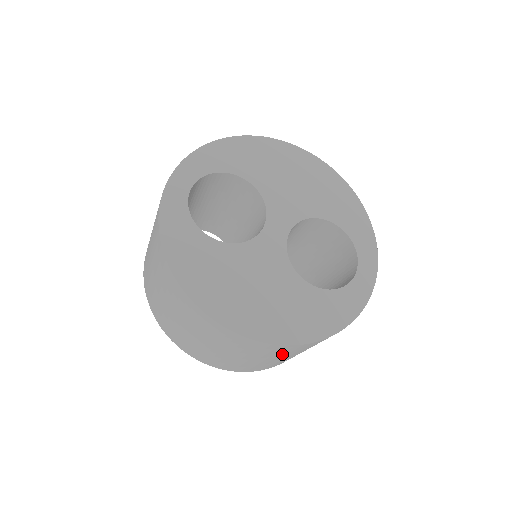
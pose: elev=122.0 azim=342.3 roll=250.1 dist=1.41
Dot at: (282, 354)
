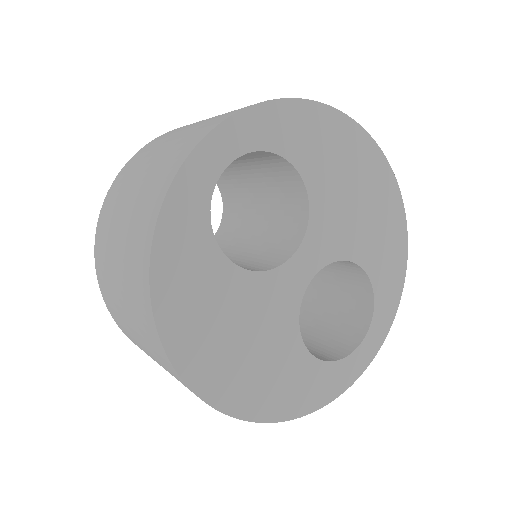
Dot at: occluded
